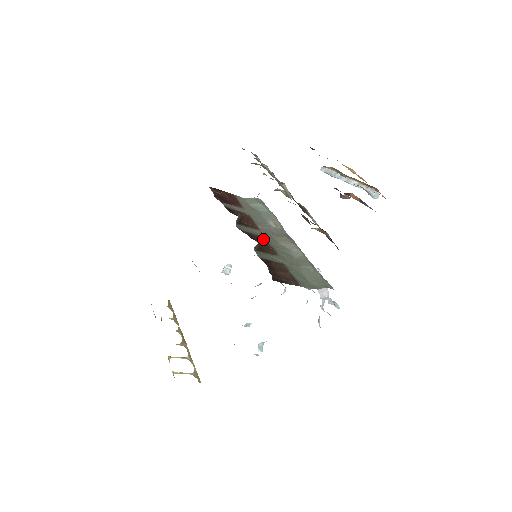
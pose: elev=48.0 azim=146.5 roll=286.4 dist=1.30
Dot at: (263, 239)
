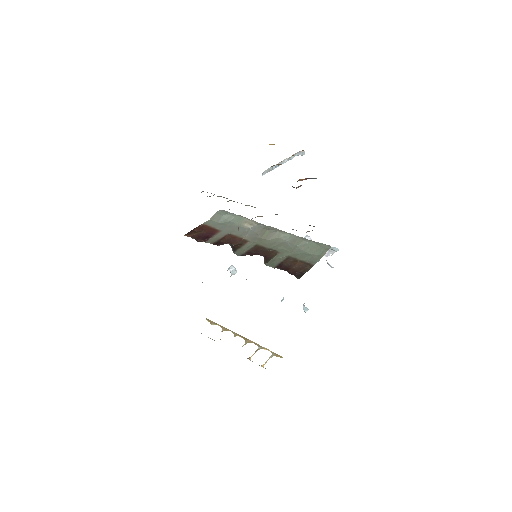
Dot at: (258, 247)
